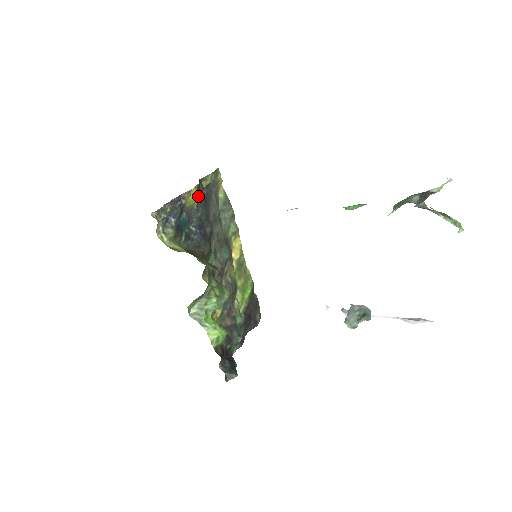
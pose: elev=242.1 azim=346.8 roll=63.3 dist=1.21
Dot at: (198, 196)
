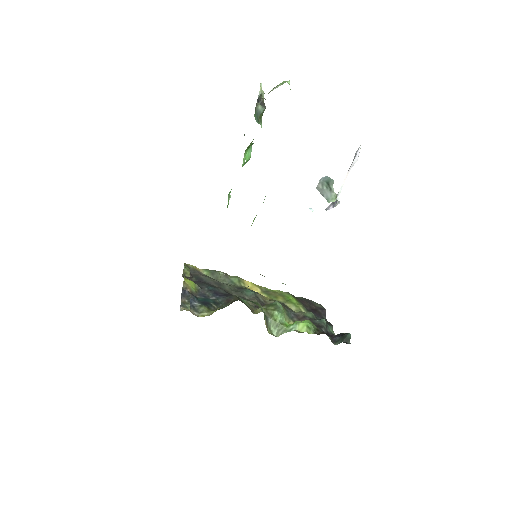
Dot at: occluded
